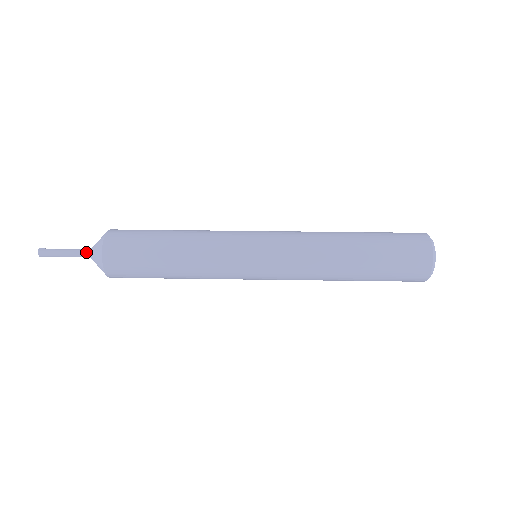
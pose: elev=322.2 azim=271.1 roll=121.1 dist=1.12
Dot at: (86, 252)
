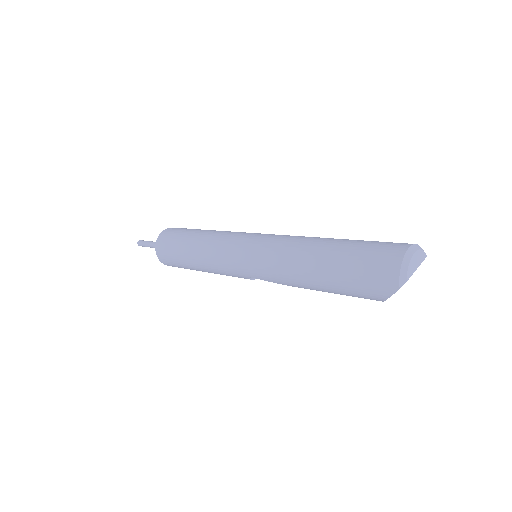
Dot at: occluded
